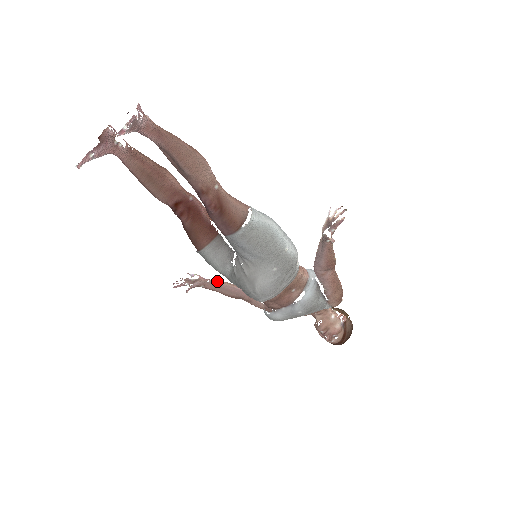
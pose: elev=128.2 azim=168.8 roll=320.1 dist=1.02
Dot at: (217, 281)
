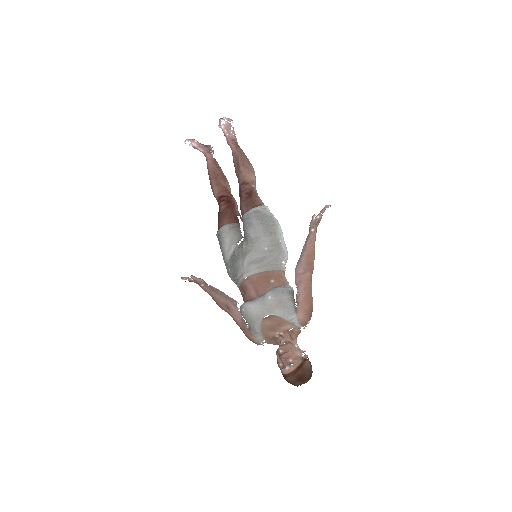
Dot at: occluded
